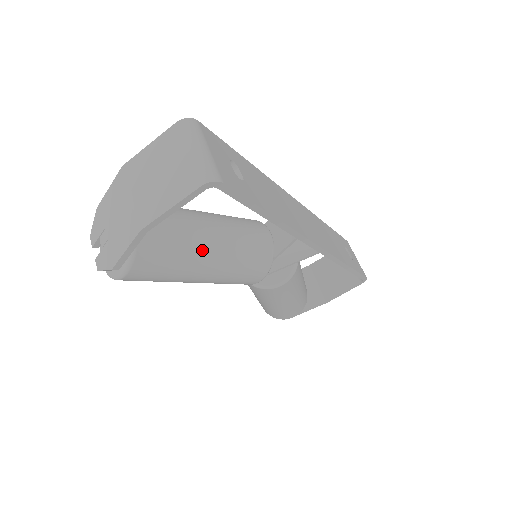
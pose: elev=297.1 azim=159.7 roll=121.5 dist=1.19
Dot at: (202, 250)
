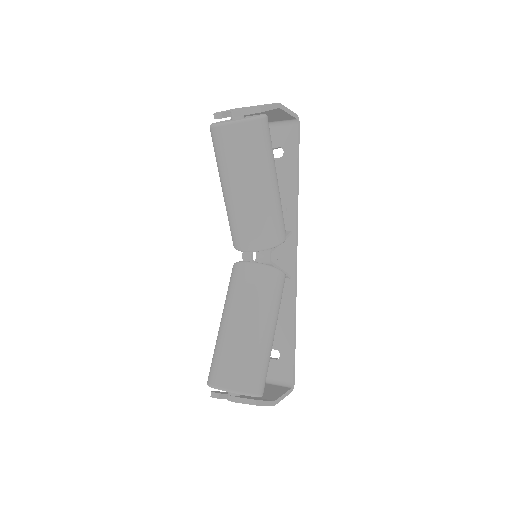
Dot at: occluded
